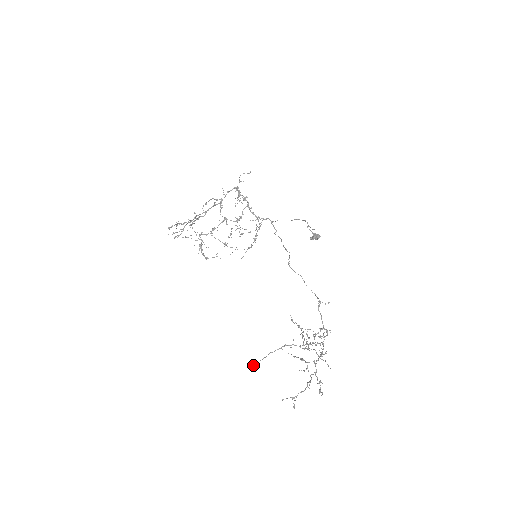
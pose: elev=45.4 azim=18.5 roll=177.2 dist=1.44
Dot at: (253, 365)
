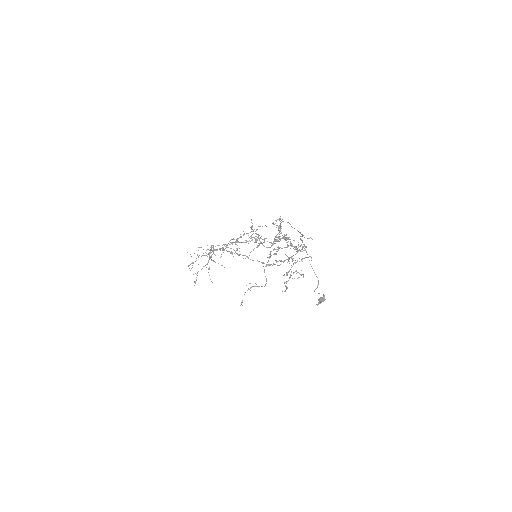
Dot at: occluded
